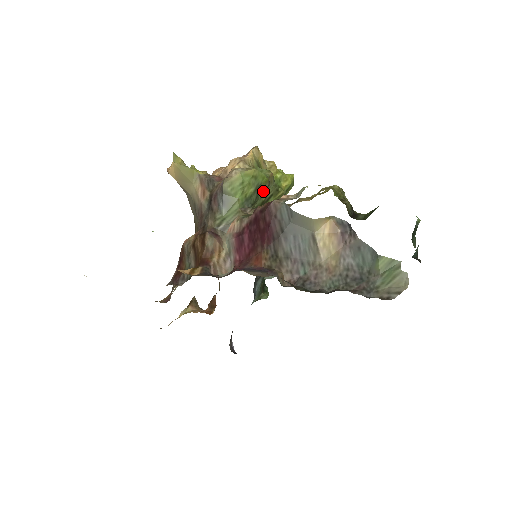
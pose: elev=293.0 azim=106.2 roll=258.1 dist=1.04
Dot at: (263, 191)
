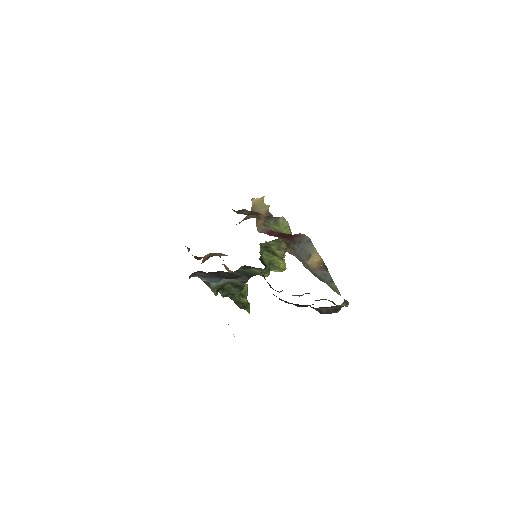
Dot at: (280, 248)
